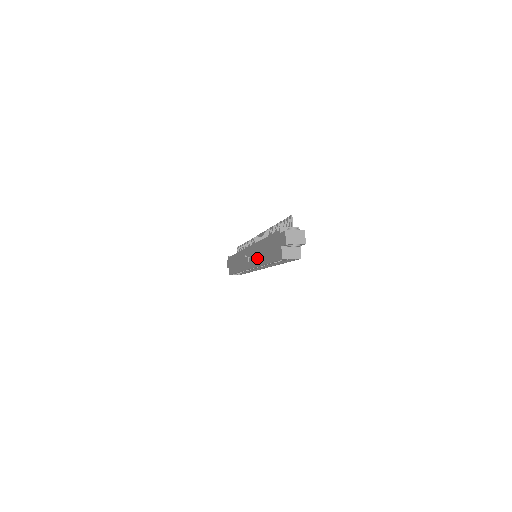
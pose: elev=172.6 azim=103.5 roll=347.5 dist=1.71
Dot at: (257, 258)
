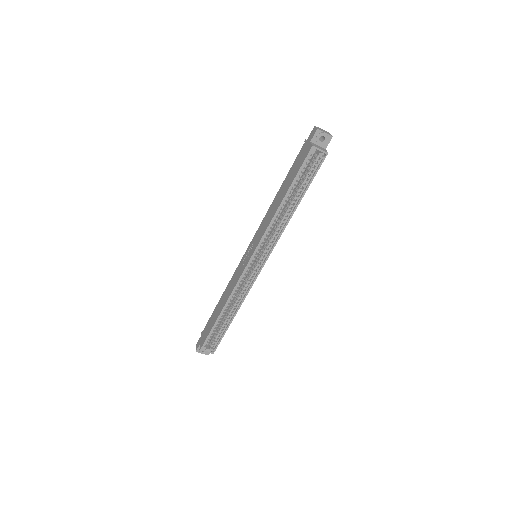
Dot at: (268, 220)
